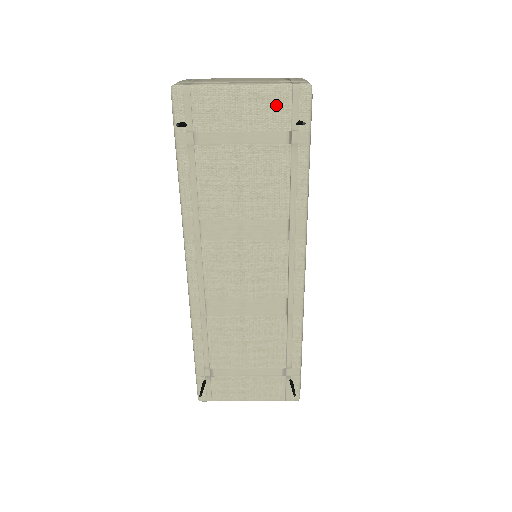
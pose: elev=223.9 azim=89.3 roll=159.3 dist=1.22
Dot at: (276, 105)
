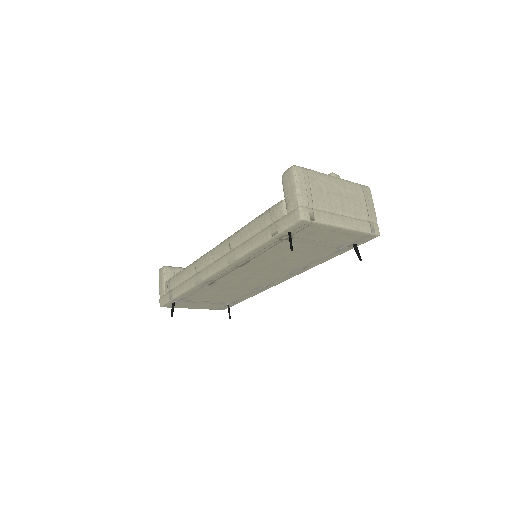
Dot at: (352, 237)
